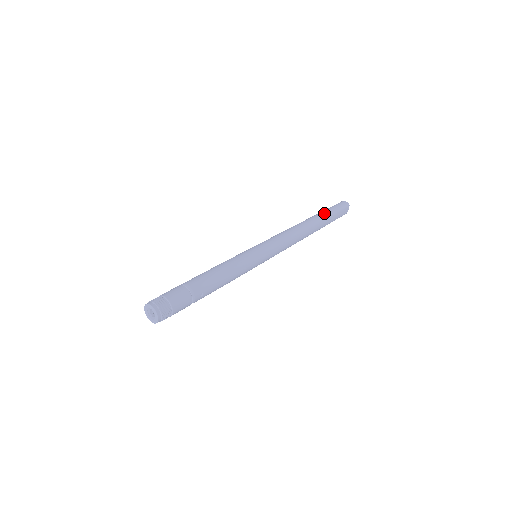
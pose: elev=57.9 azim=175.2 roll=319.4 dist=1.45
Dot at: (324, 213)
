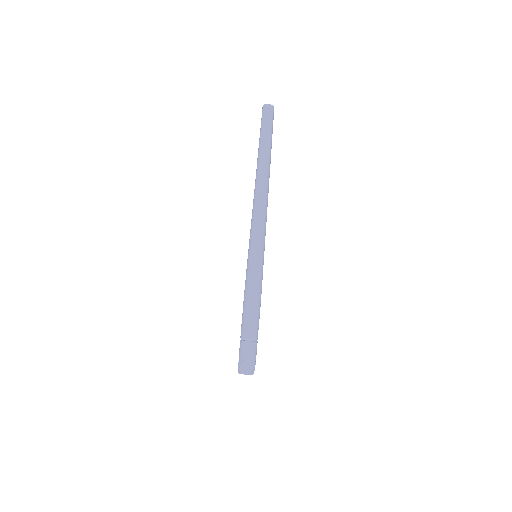
Dot at: (265, 149)
